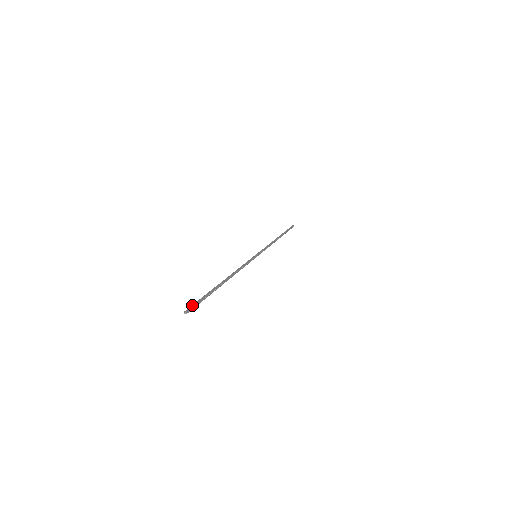
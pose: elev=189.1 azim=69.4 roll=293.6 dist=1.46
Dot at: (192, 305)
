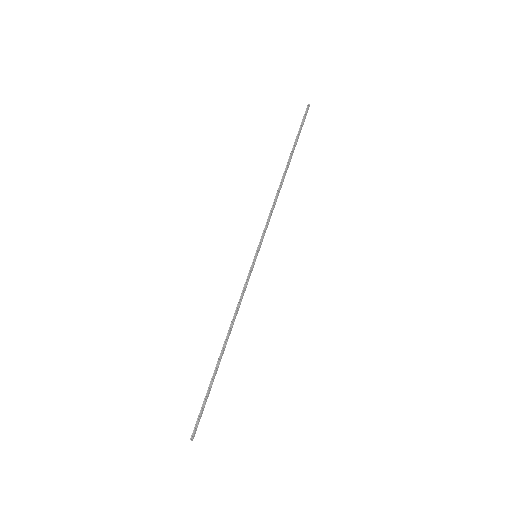
Dot at: (196, 423)
